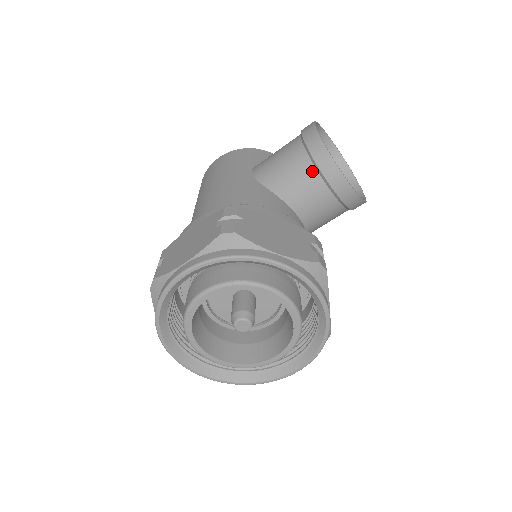
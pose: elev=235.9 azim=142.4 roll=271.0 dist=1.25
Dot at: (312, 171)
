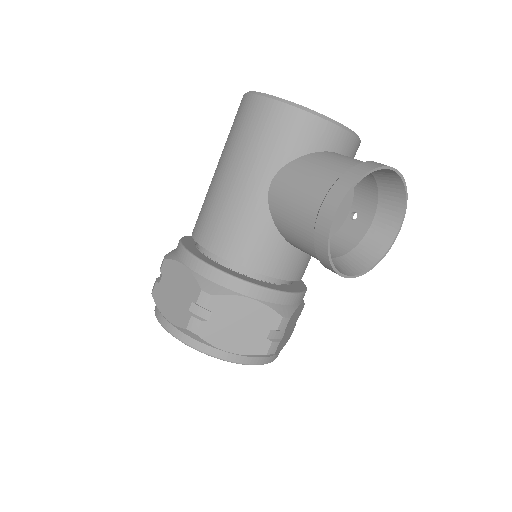
Dot at: (313, 252)
